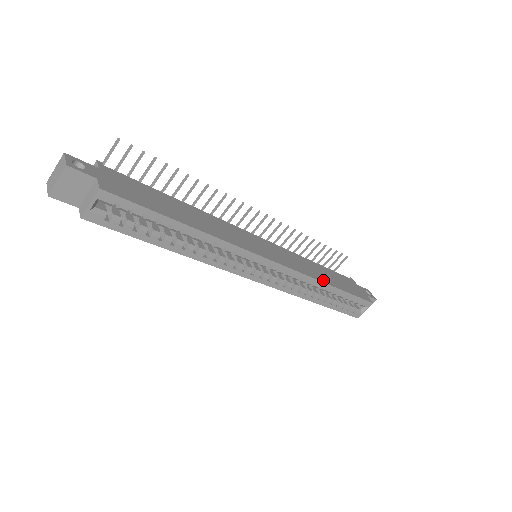
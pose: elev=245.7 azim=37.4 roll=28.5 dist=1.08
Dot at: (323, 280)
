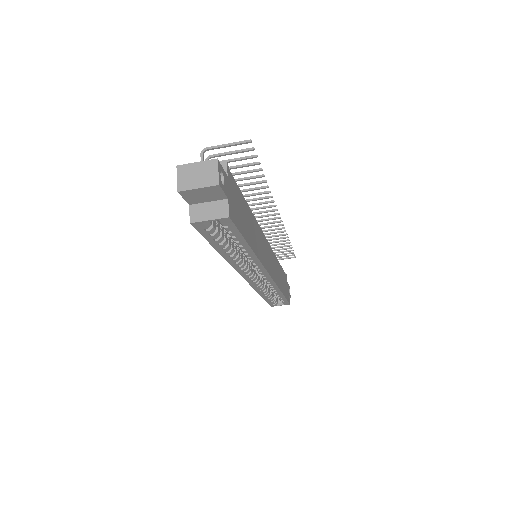
Dot at: (281, 288)
